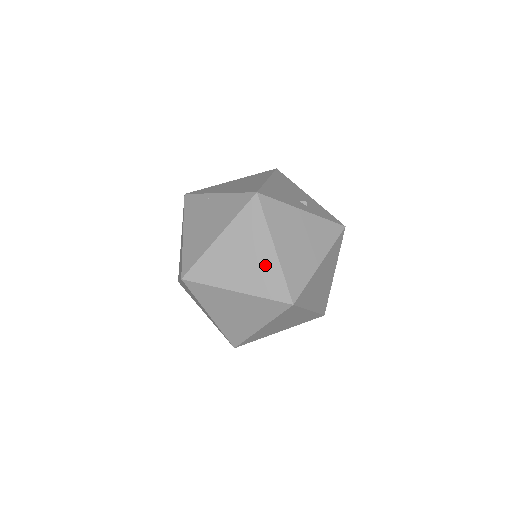
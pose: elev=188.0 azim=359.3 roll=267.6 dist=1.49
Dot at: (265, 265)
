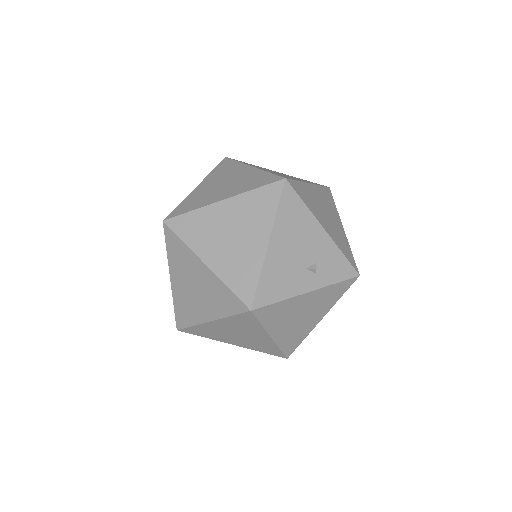
Dot at: (260, 341)
